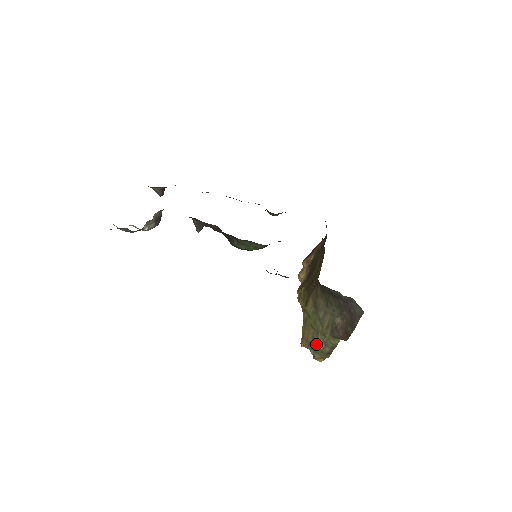
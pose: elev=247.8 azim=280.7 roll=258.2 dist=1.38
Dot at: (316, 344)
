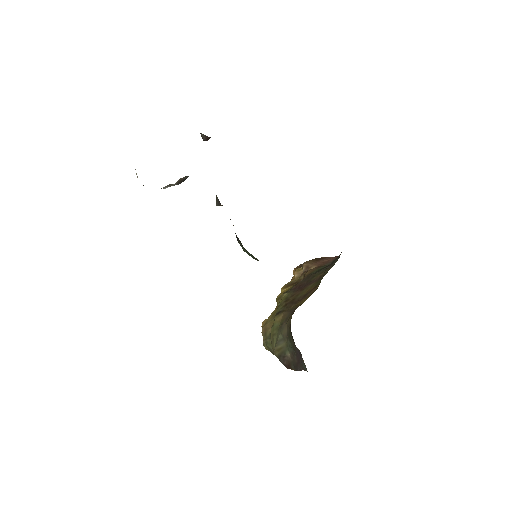
Dot at: (269, 341)
